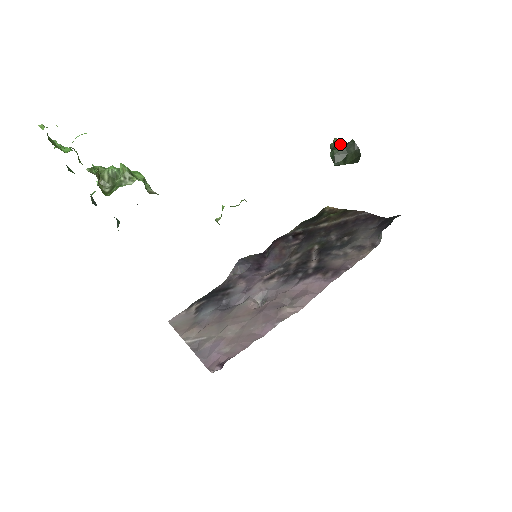
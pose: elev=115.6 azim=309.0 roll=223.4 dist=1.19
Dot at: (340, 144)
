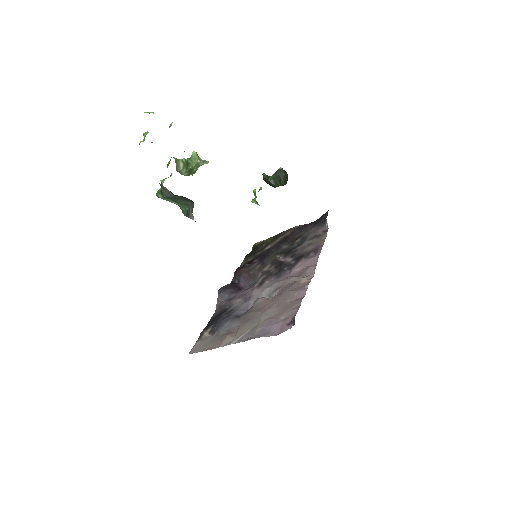
Dot at: occluded
